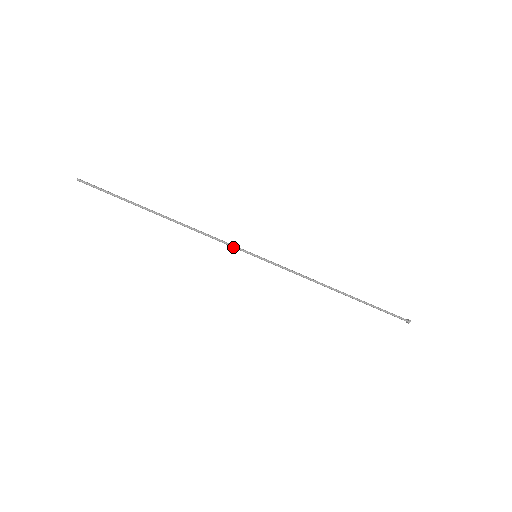
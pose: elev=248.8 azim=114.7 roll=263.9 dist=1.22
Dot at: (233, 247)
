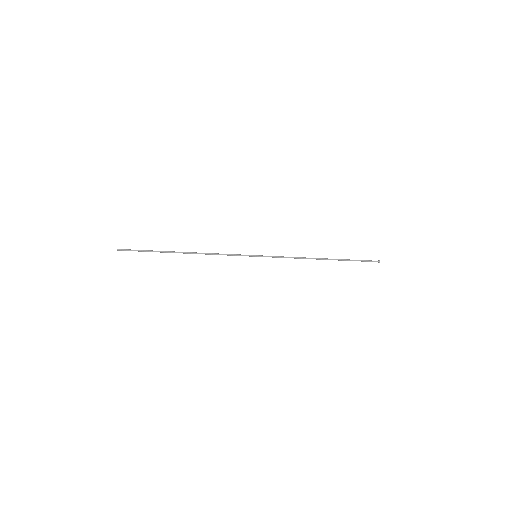
Dot at: occluded
